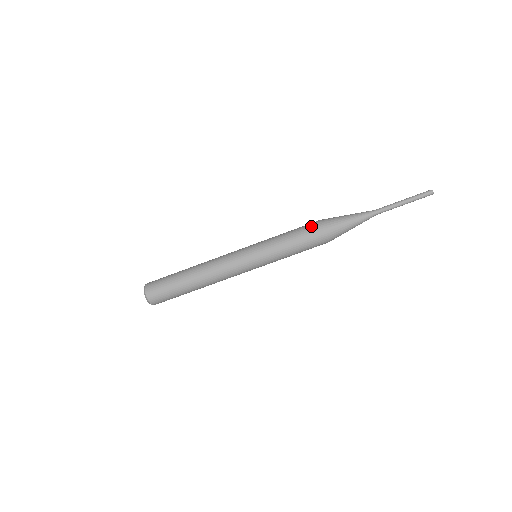
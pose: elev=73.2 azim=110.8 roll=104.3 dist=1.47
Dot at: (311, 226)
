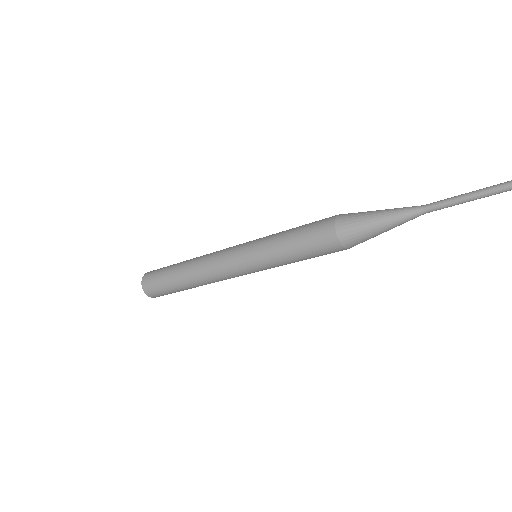
Dot at: (323, 243)
